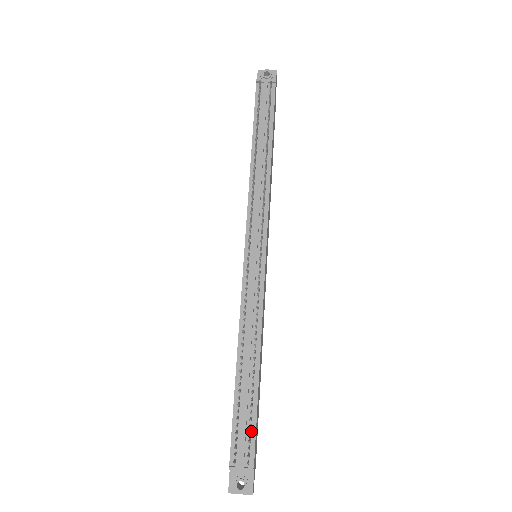
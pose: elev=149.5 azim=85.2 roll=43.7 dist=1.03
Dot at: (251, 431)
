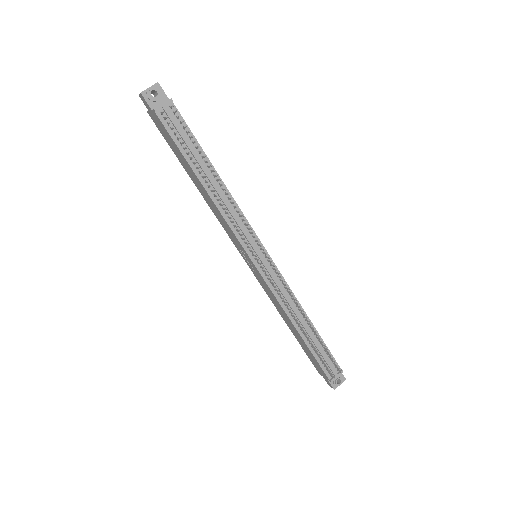
Dot at: (329, 355)
